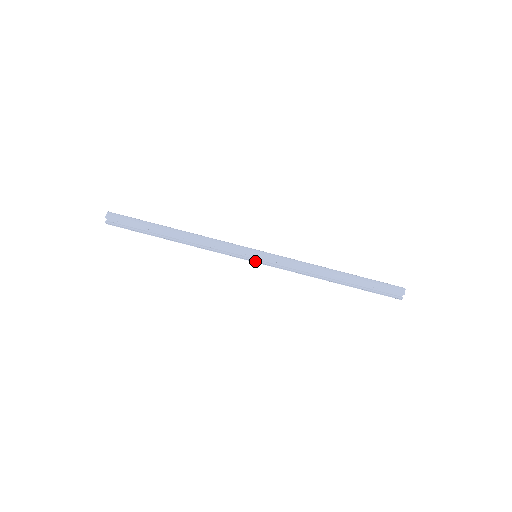
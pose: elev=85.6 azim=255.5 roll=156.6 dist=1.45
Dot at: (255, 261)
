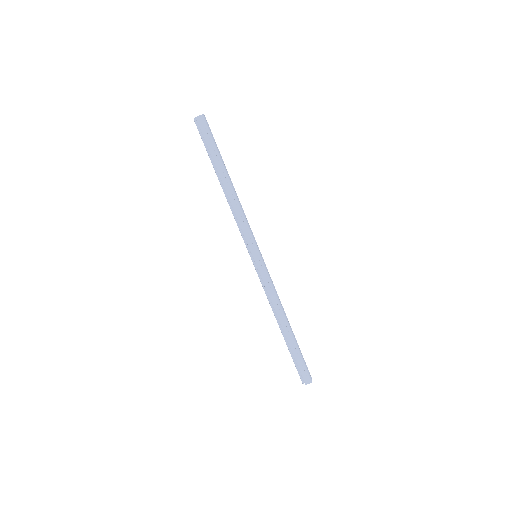
Dot at: (251, 258)
